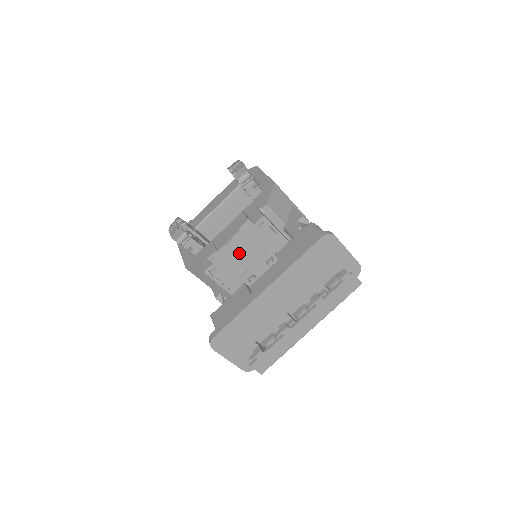
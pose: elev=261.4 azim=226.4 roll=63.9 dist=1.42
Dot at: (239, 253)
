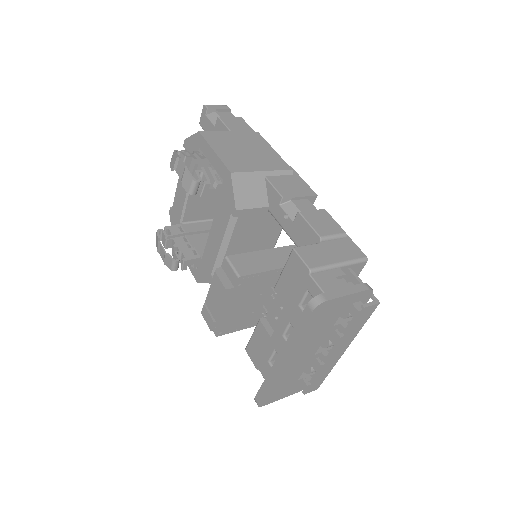
Dot at: (237, 308)
